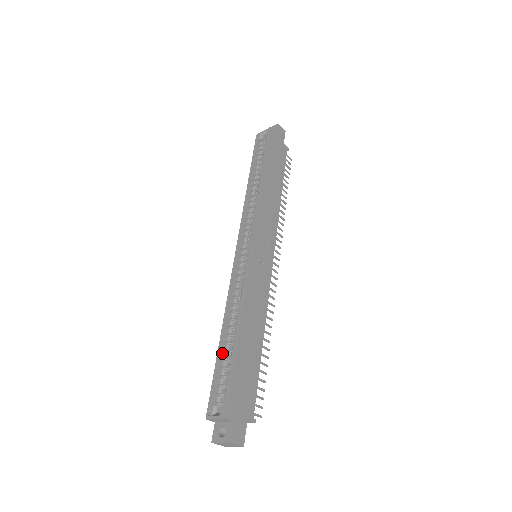
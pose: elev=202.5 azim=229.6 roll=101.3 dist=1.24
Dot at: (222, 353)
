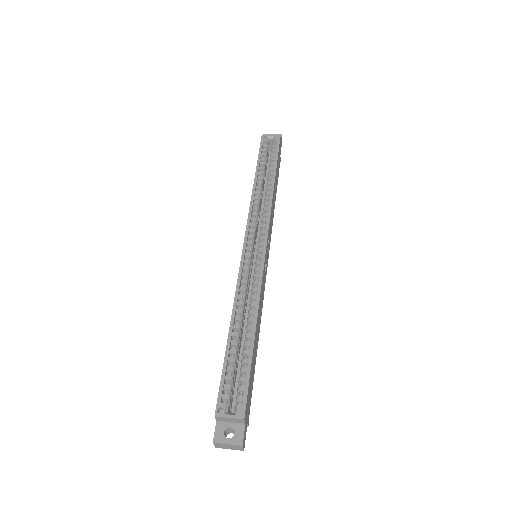
Dot at: (230, 348)
